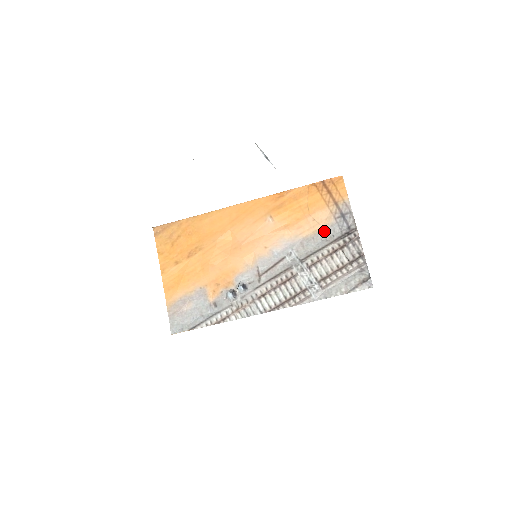
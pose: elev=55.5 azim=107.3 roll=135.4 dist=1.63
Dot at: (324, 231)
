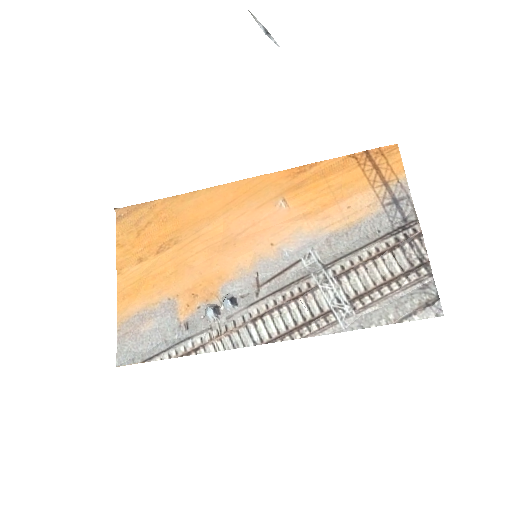
Dot at: (364, 224)
